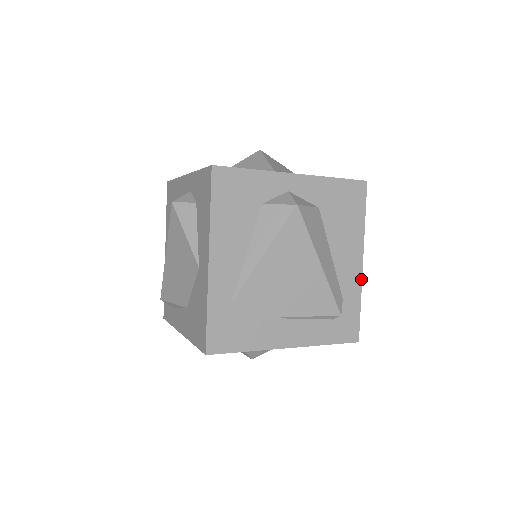
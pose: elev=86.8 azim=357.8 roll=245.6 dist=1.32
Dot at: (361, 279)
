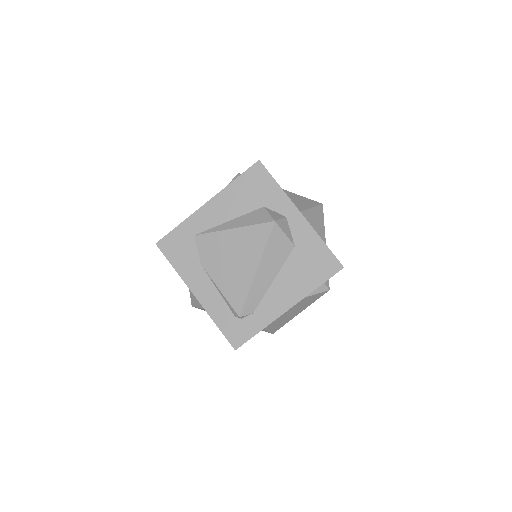
Dot at: (277, 317)
